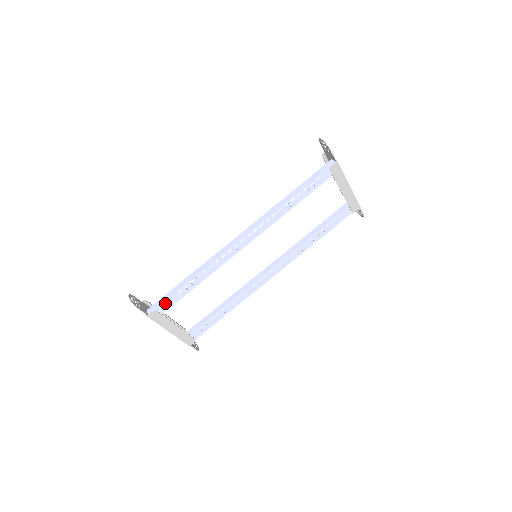
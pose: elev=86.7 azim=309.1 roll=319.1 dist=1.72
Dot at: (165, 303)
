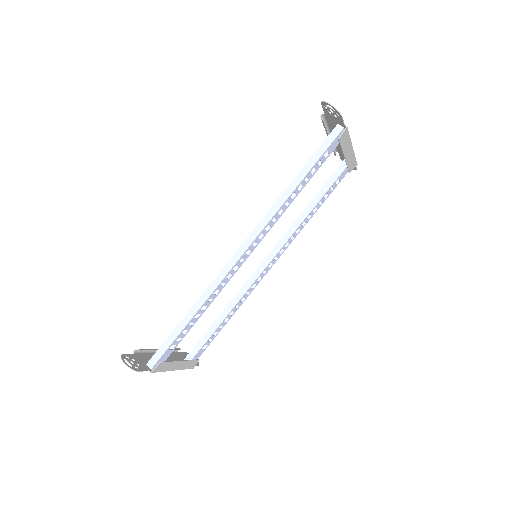
Dot at: (168, 350)
